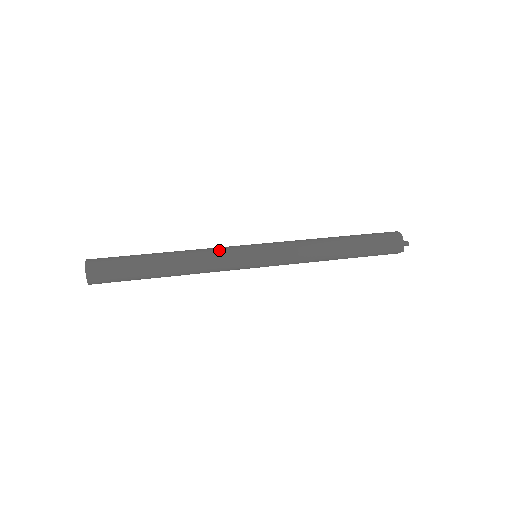
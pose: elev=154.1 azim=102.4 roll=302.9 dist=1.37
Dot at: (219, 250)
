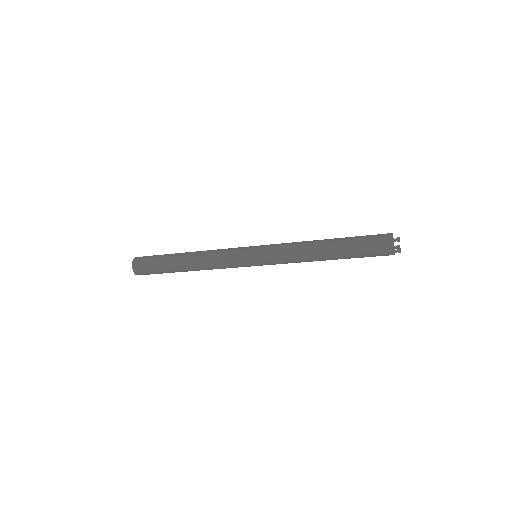
Dot at: occluded
